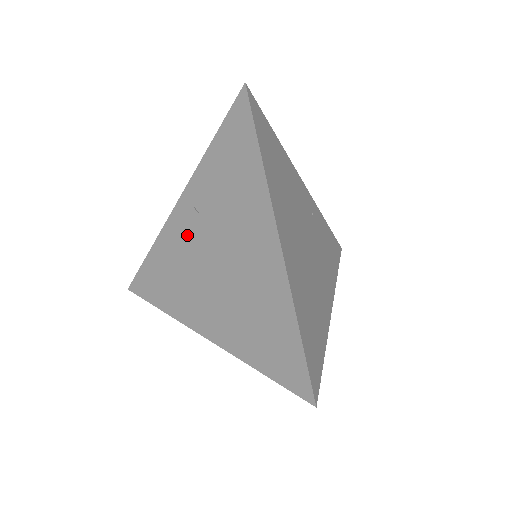
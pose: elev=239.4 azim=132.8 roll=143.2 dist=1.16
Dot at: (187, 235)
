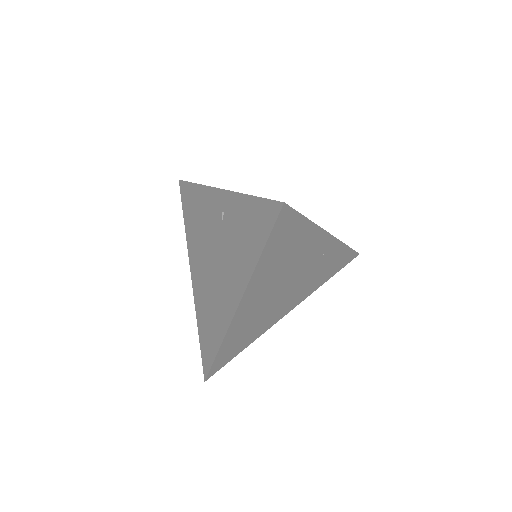
Dot at: (212, 217)
